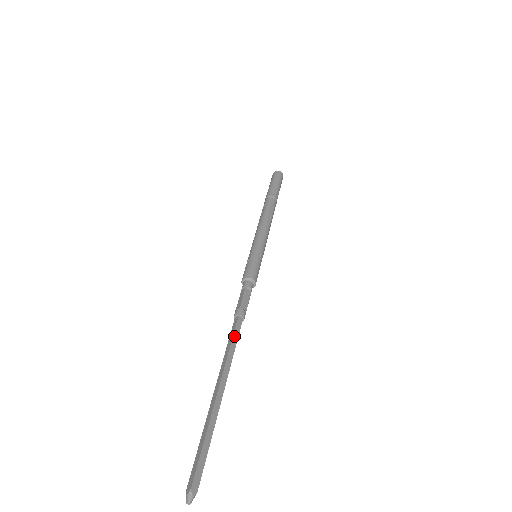
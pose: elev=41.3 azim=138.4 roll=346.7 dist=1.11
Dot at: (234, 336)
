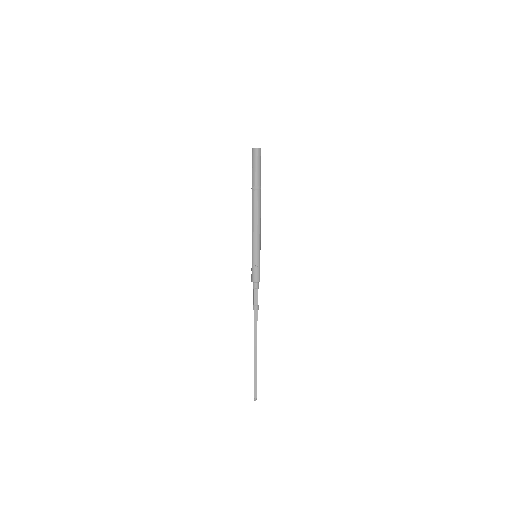
Dot at: occluded
